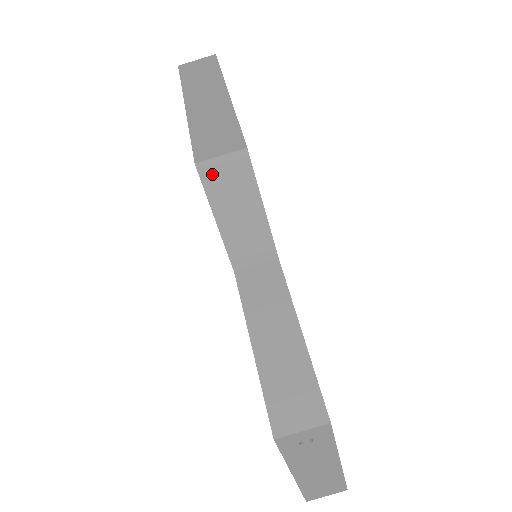
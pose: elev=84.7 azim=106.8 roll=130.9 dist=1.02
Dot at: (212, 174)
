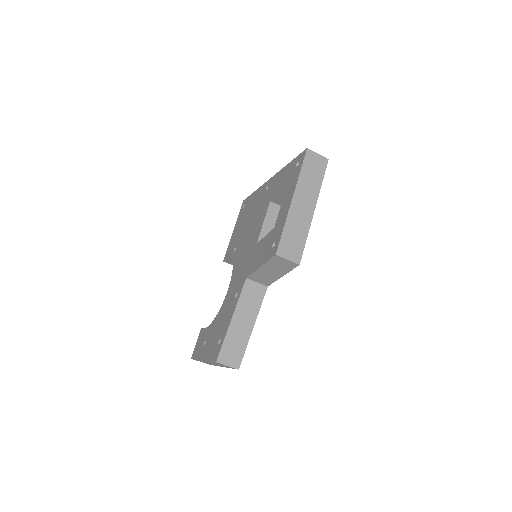
Dot at: (278, 260)
